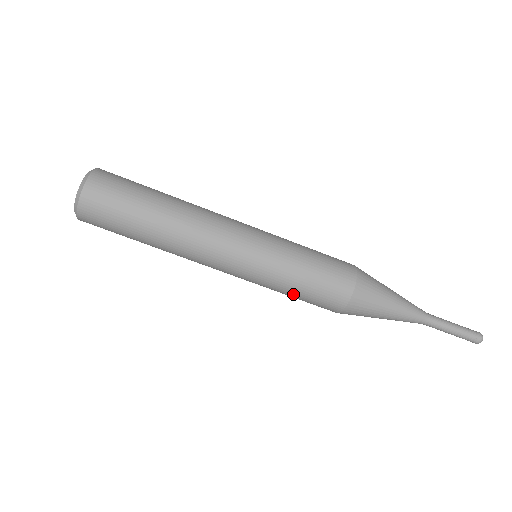
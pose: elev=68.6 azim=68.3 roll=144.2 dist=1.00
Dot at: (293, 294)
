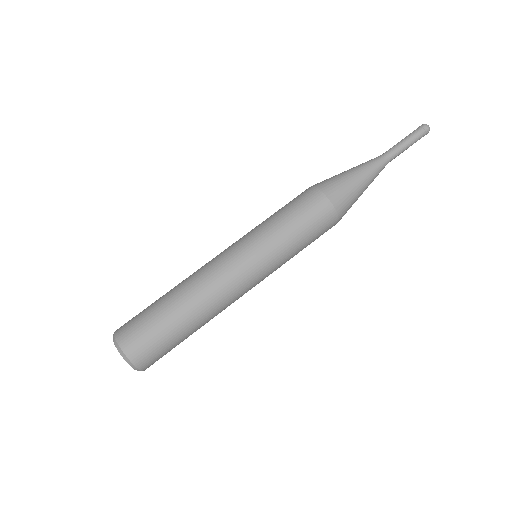
Dot at: (302, 247)
